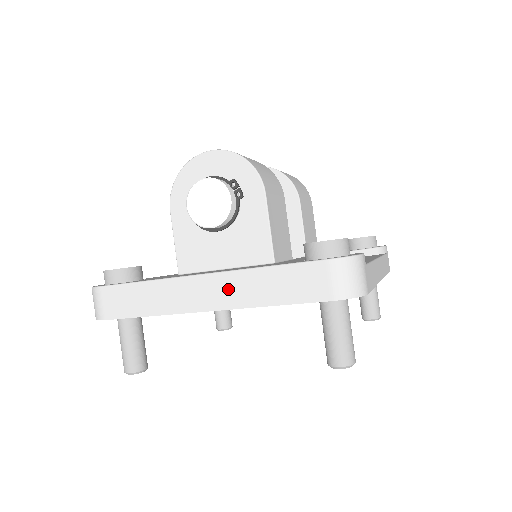
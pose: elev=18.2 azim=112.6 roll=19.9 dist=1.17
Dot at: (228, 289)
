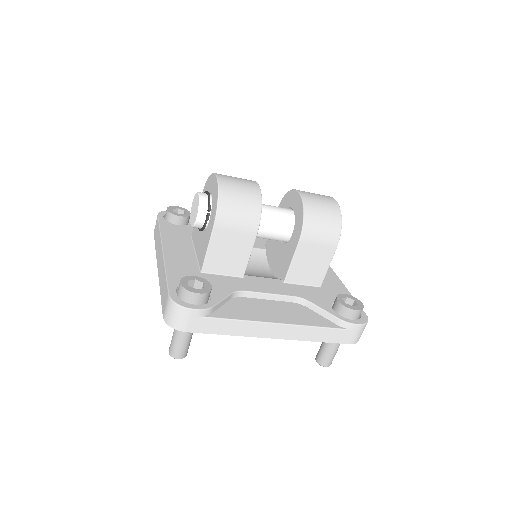
Dot at: (161, 267)
